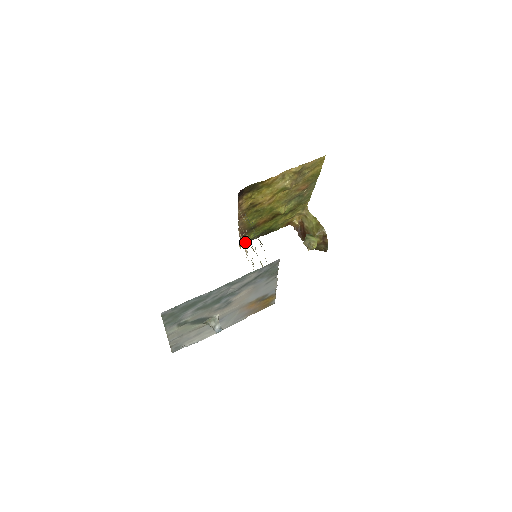
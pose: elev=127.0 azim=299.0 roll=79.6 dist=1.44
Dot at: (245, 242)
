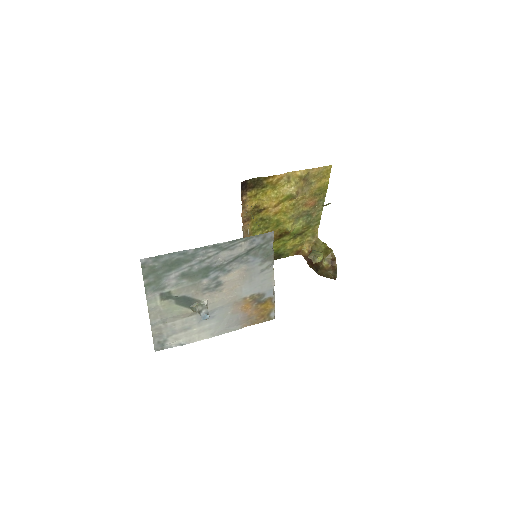
Dot at: occluded
